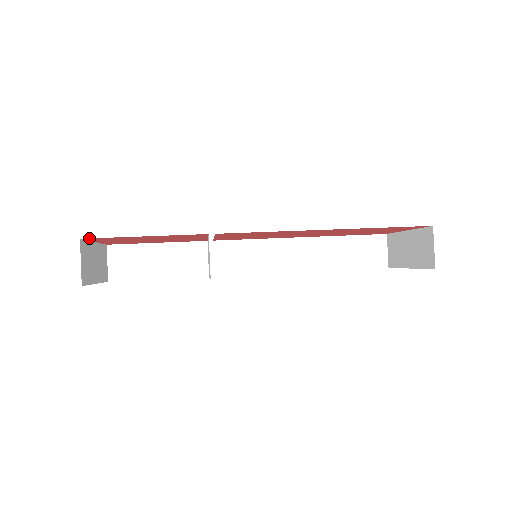
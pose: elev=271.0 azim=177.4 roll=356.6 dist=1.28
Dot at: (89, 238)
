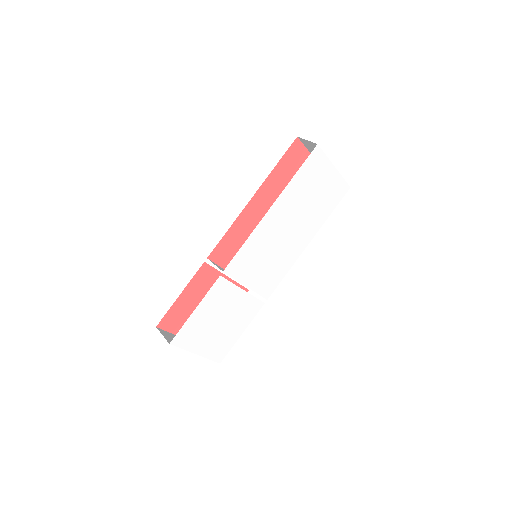
Dot at: (160, 323)
